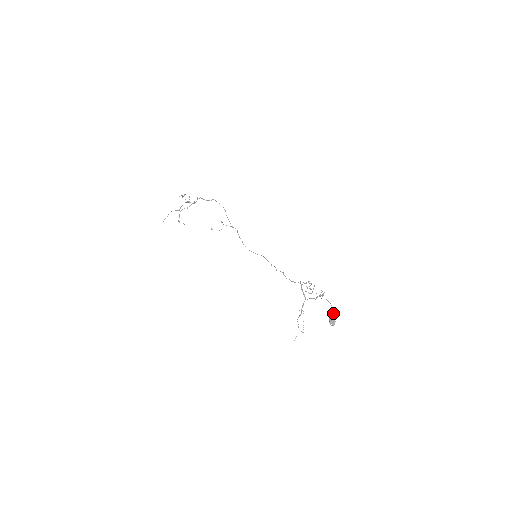
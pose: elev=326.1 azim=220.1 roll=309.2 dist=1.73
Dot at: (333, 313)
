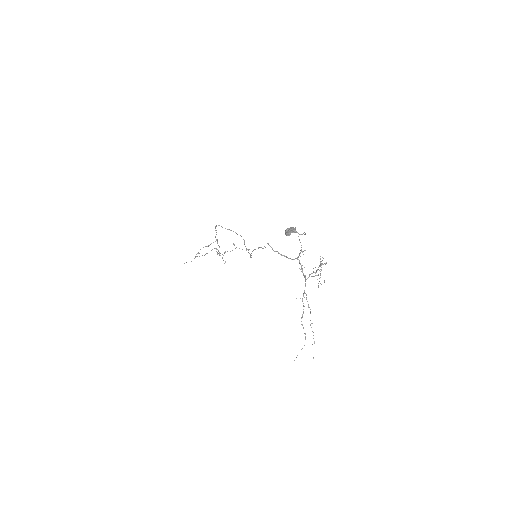
Dot at: (295, 227)
